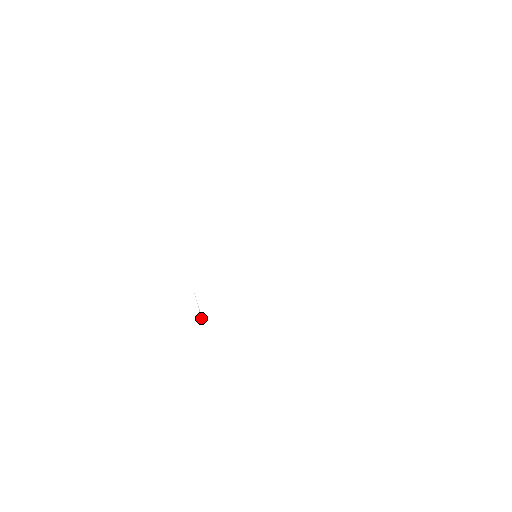
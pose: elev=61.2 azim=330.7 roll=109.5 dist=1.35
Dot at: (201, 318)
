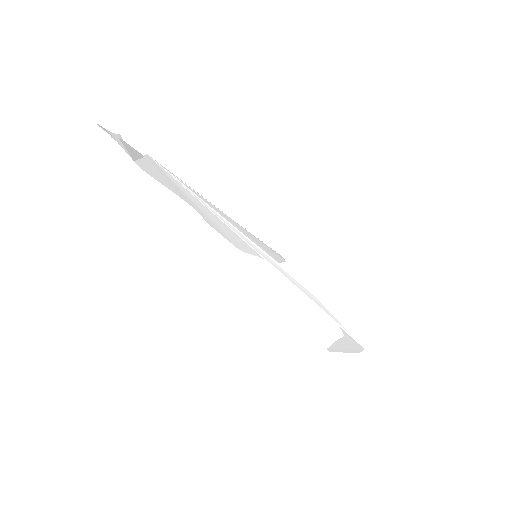
Dot at: occluded
